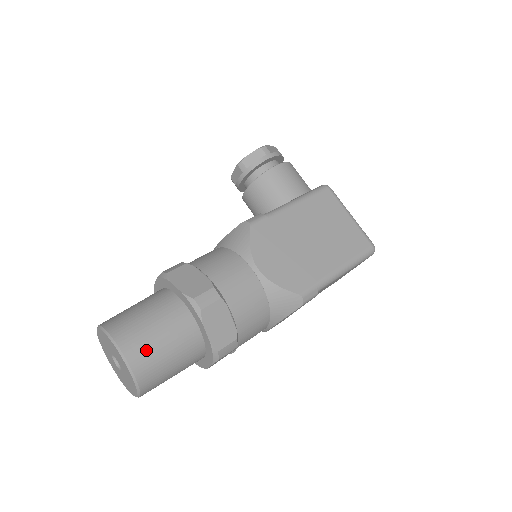
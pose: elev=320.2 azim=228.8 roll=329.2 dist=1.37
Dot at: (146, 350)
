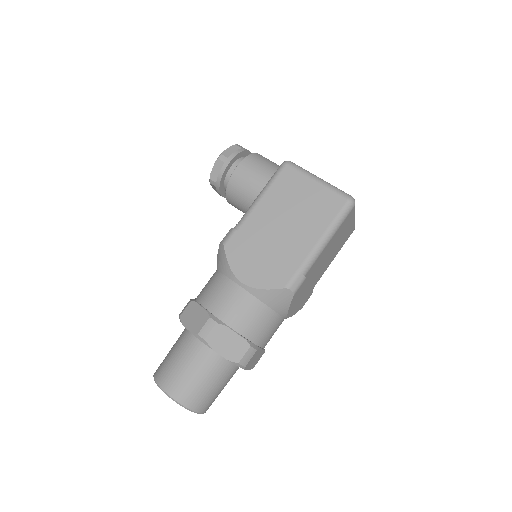
Dot at: (183, 385)
